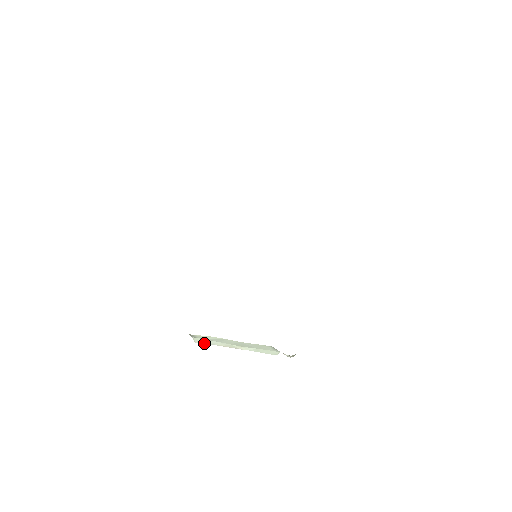
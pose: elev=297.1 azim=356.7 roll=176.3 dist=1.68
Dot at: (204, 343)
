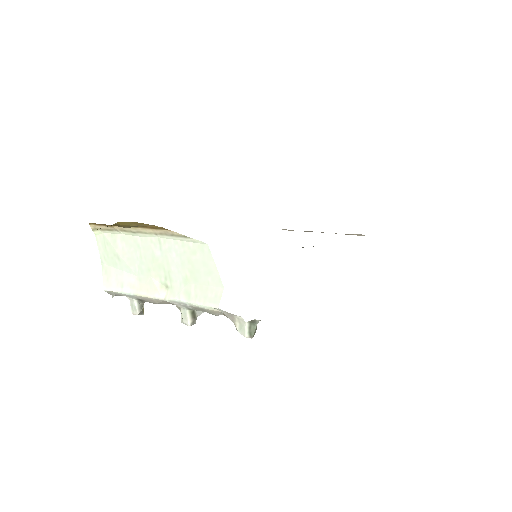
Dot at: (115, 288)
